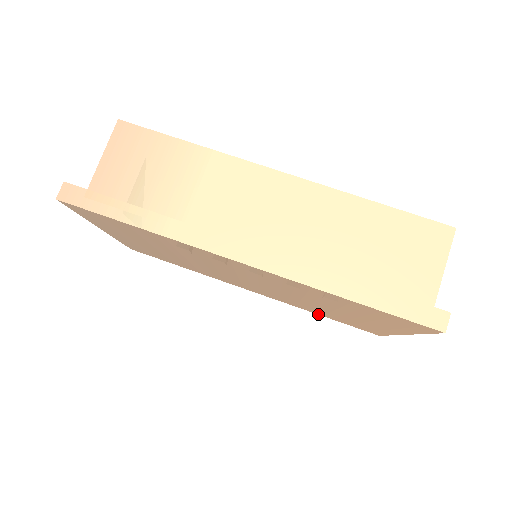
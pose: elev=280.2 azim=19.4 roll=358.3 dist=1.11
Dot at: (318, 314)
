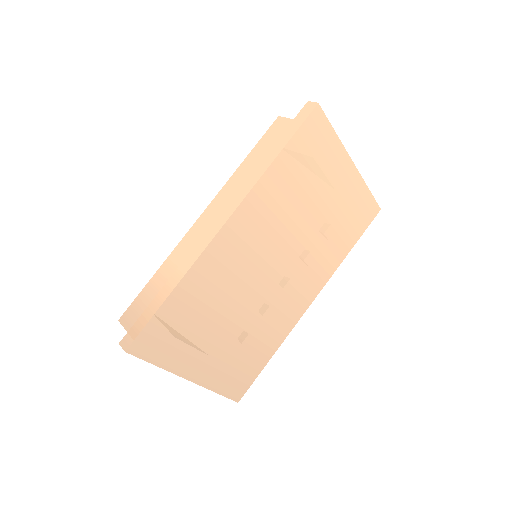
Dot at: (347, 253)
